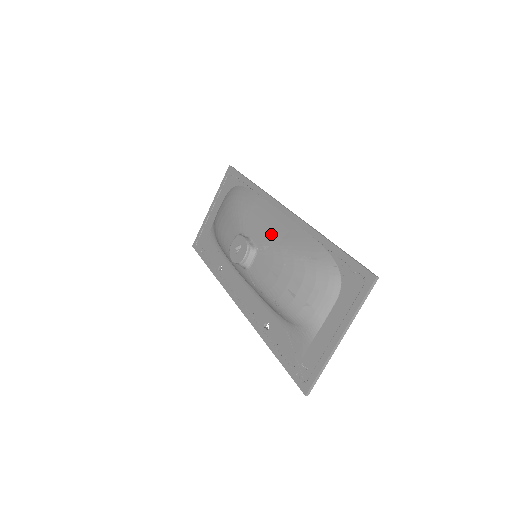
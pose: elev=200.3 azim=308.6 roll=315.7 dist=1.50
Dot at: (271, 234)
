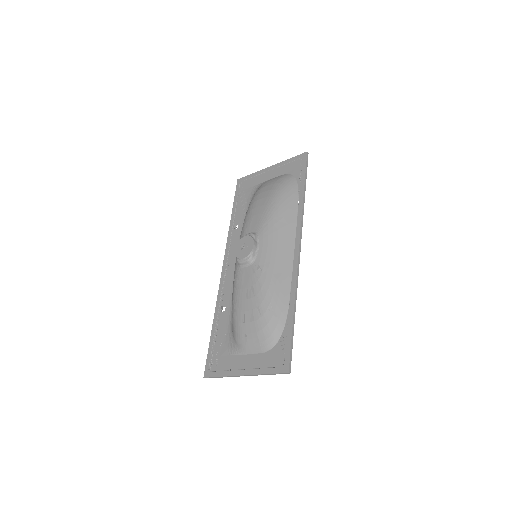
Dot at: (271, 262)
